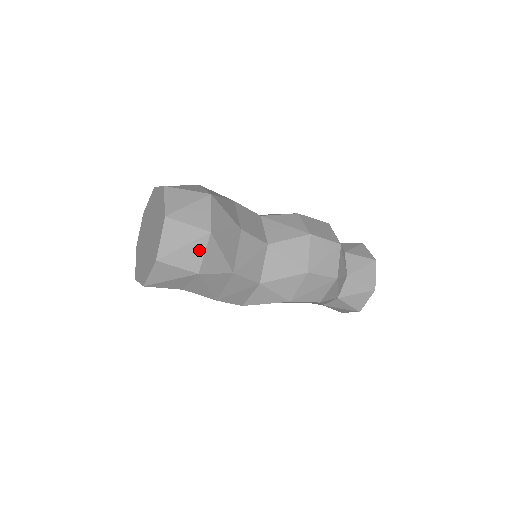
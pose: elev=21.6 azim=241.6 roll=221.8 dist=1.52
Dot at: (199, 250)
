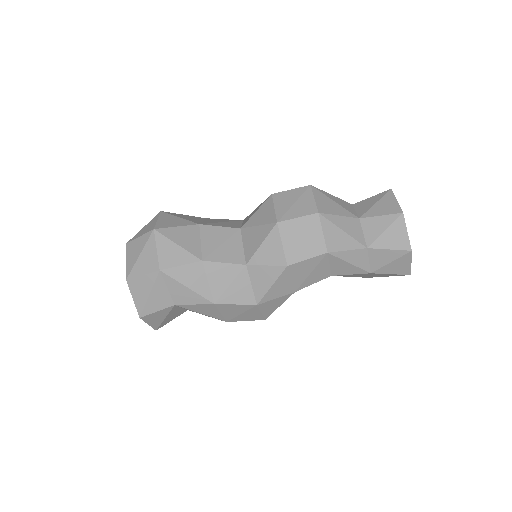
Dot at: (152, 250)
